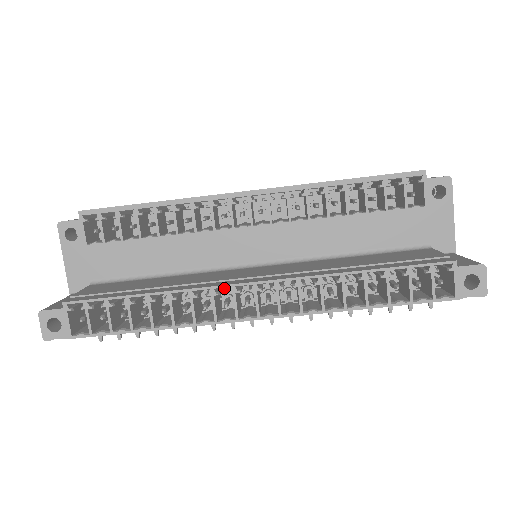
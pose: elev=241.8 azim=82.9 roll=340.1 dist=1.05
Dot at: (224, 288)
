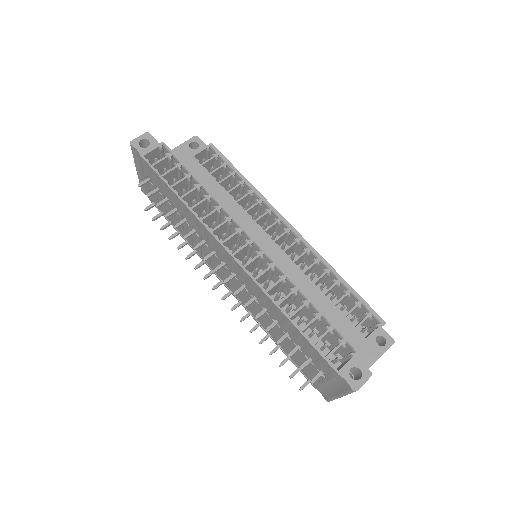
Dot at: occluded
